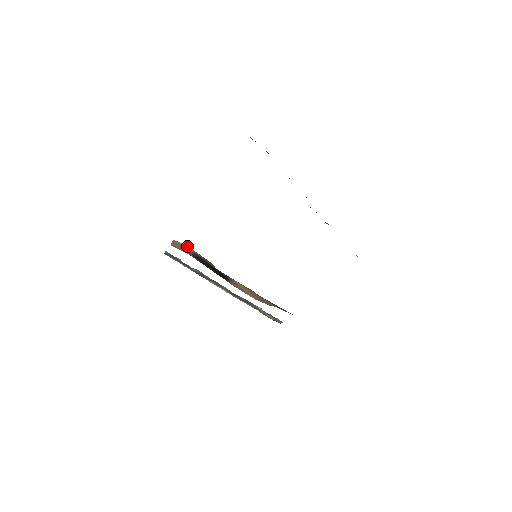
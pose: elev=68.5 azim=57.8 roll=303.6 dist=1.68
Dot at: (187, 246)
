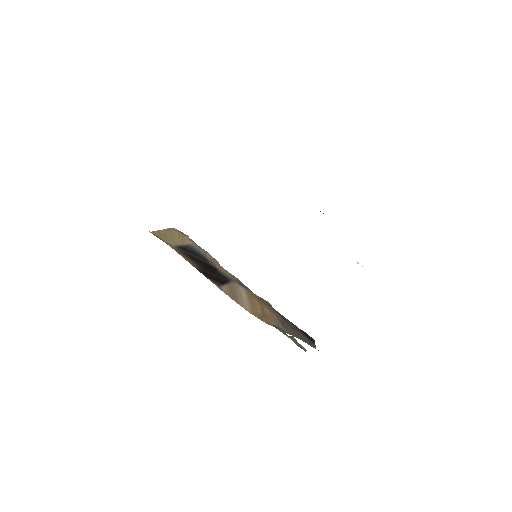
Dot at: (187, 237)
